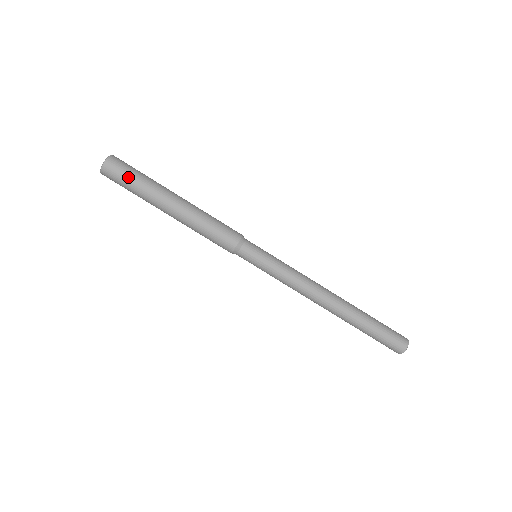
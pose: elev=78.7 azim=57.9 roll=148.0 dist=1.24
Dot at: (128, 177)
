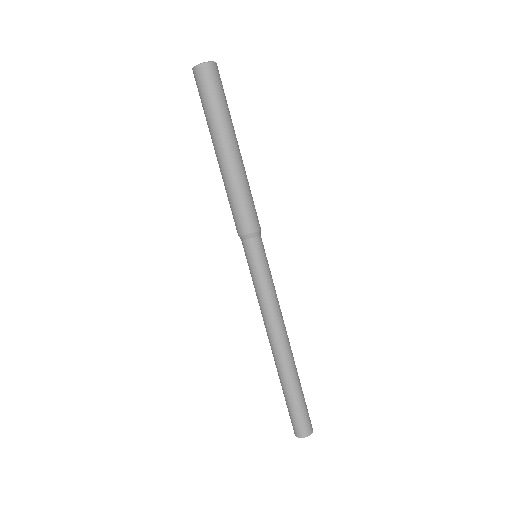
Dot at: (217, 93)
